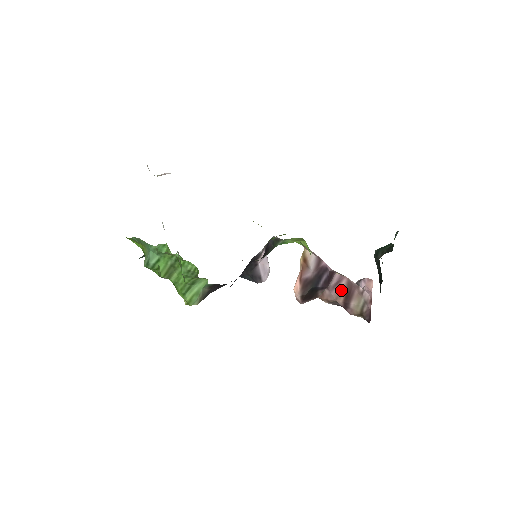
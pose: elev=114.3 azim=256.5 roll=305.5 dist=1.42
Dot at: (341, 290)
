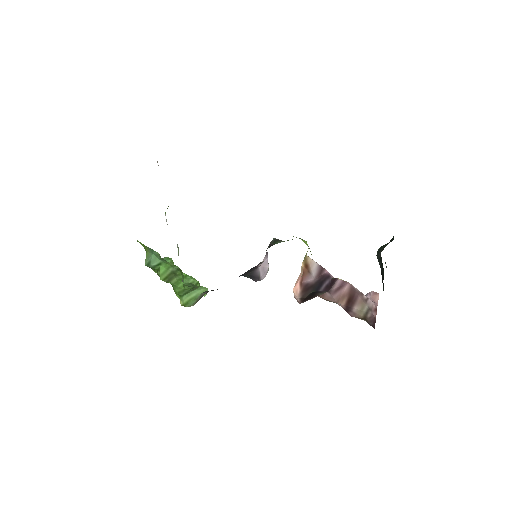
Dot at: (343, 294)
